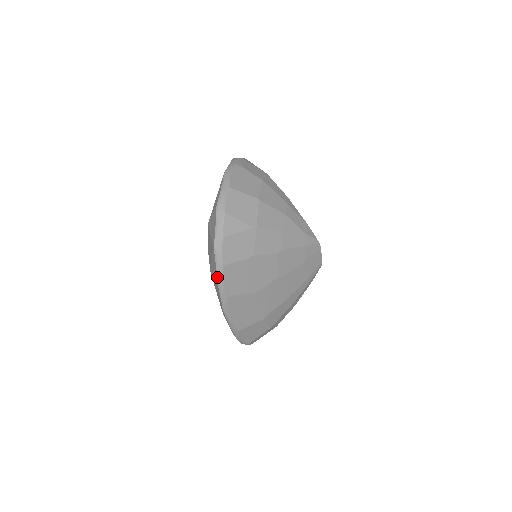
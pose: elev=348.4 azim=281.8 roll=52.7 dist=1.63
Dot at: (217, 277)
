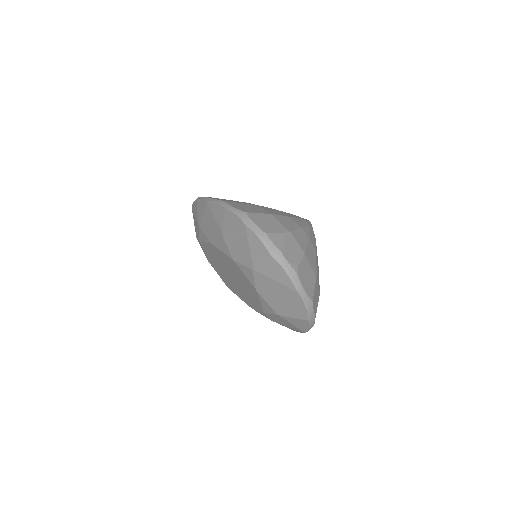
Dot at: occluded
